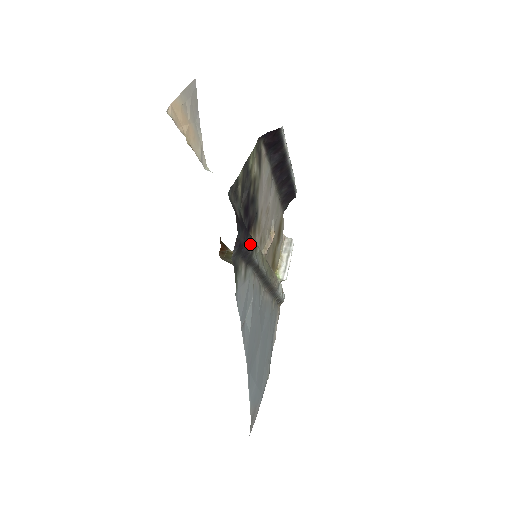
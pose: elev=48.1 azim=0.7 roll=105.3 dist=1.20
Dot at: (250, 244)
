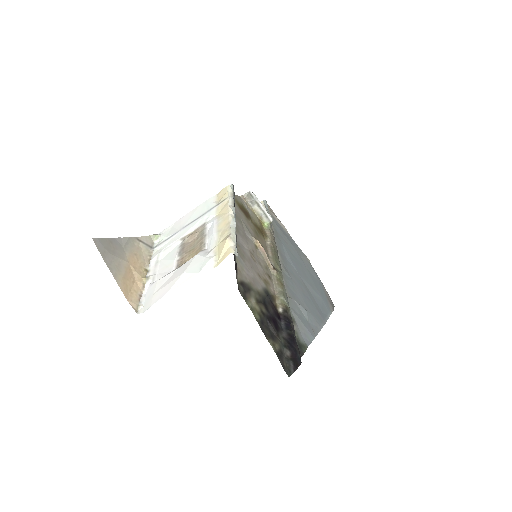
Dot at: (291, 325)
